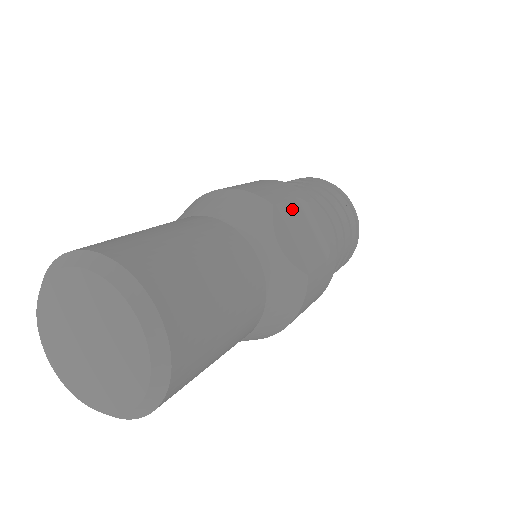
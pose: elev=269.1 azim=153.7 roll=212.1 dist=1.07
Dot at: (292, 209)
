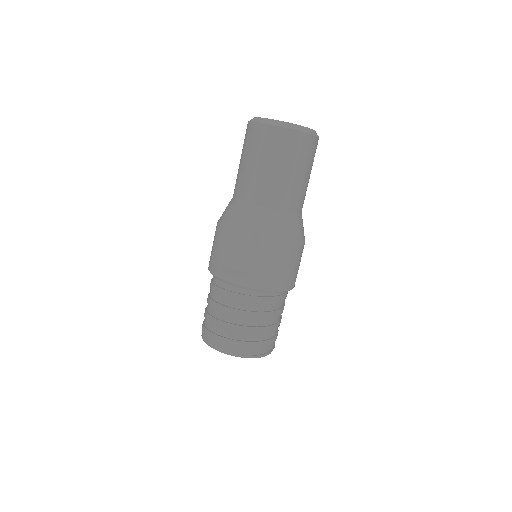
Dot at: occluded
